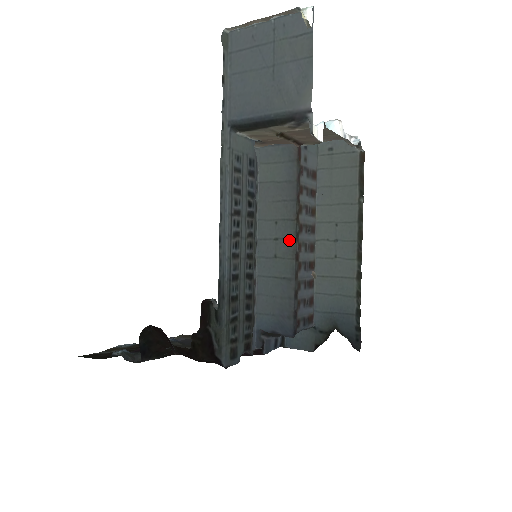
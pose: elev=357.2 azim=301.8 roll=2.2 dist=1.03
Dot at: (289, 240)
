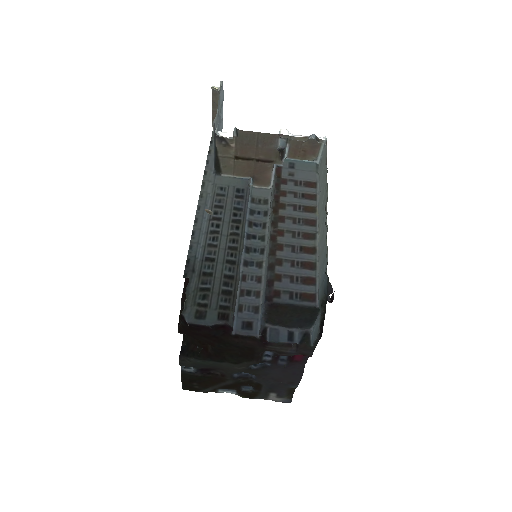
Dot at: occluded
